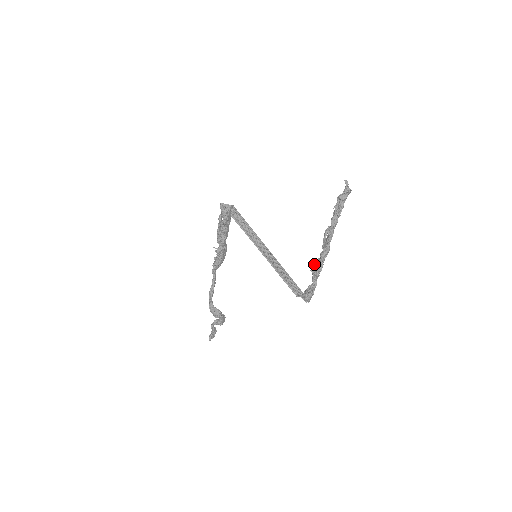
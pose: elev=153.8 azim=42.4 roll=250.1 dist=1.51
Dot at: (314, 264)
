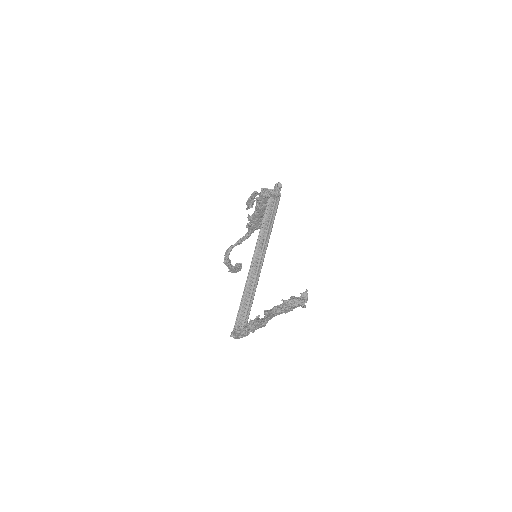
Dot at: (254, 319)
